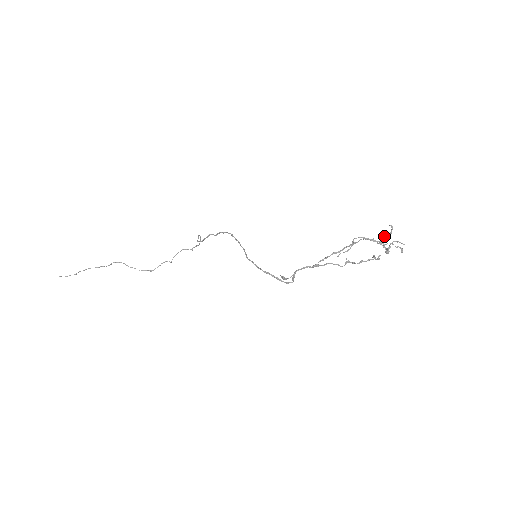
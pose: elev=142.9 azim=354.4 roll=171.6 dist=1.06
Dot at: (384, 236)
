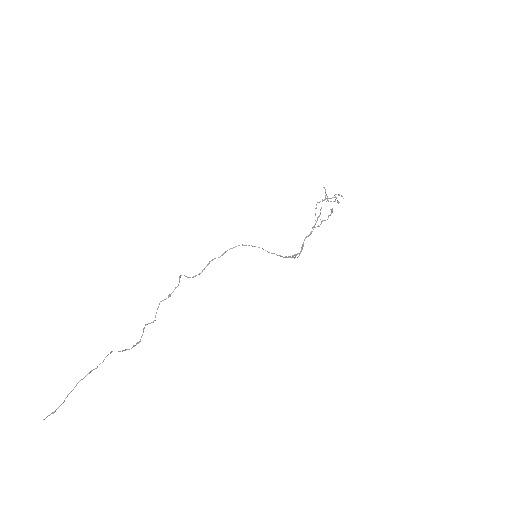
Dot at: (326, 195)
